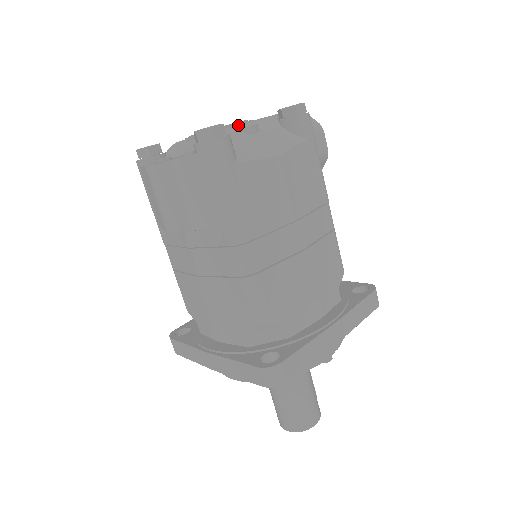
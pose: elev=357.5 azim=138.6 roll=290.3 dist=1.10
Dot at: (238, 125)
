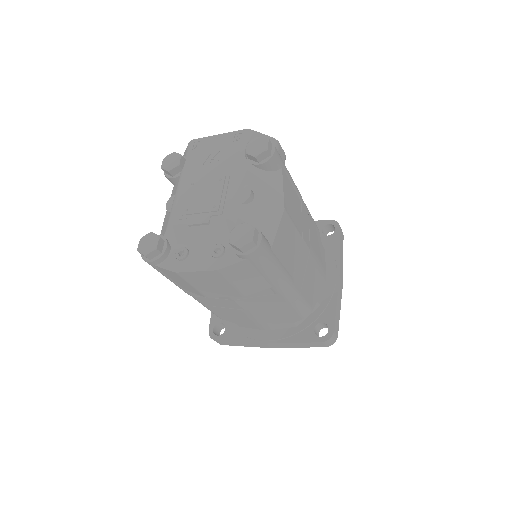
Dot at: (235, 197)
